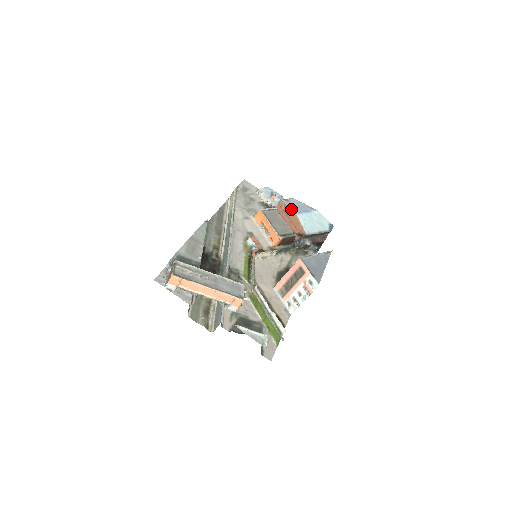
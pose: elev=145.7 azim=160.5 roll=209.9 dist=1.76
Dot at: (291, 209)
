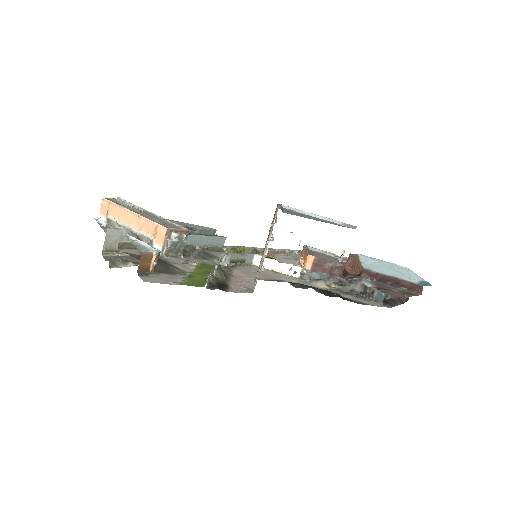
Dot at: occluded
